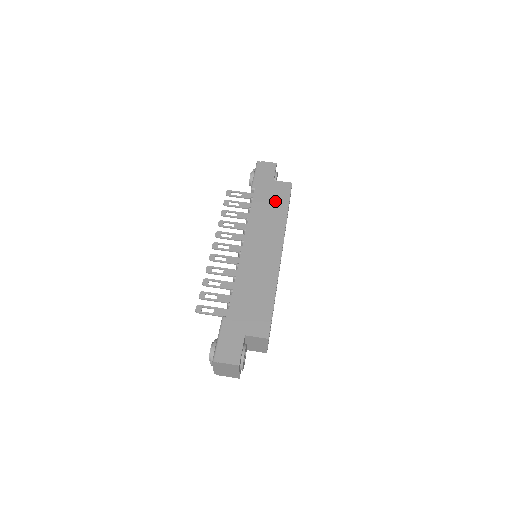
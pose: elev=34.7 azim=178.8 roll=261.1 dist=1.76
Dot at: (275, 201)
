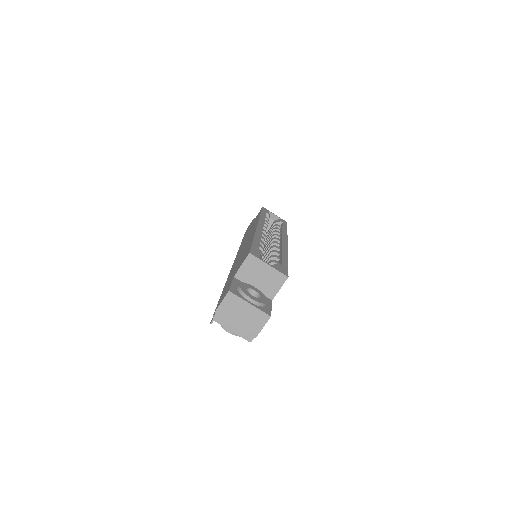
Dot at: occluded
